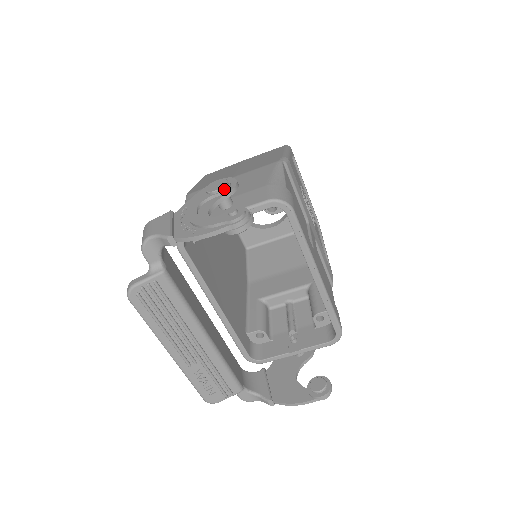
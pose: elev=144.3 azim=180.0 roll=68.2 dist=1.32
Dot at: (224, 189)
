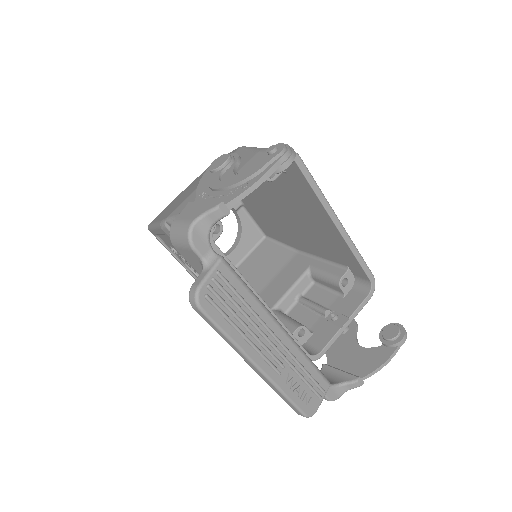
Dot at: (231, 158)
